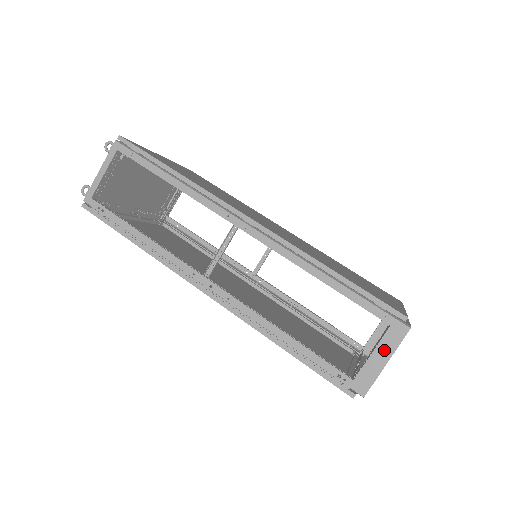
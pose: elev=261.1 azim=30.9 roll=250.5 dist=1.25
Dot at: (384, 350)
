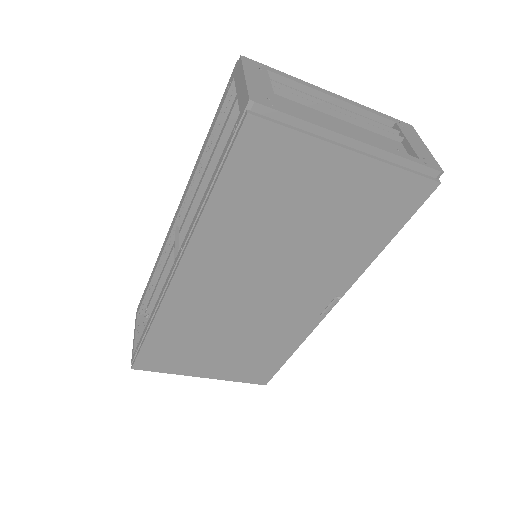
Dot at: (239, 81)
